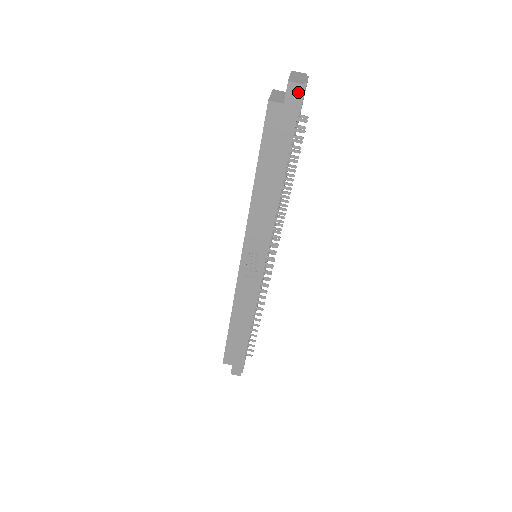
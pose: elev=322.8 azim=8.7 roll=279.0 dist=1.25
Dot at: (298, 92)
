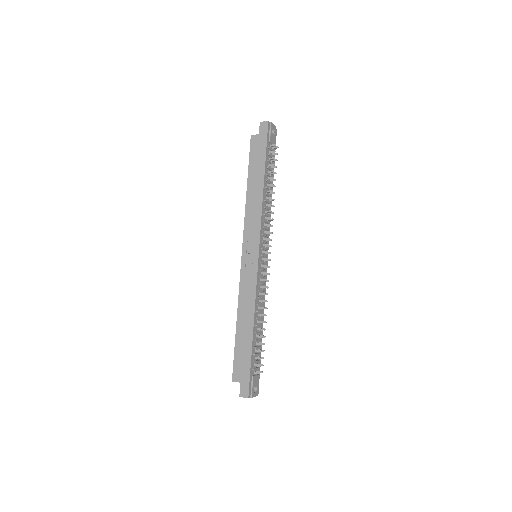
Dot at: (266, 126)
